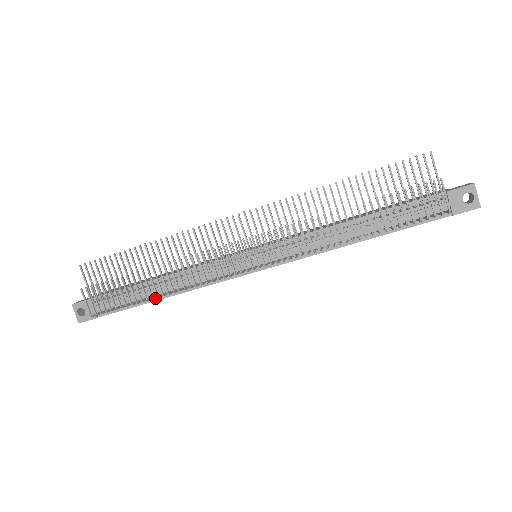
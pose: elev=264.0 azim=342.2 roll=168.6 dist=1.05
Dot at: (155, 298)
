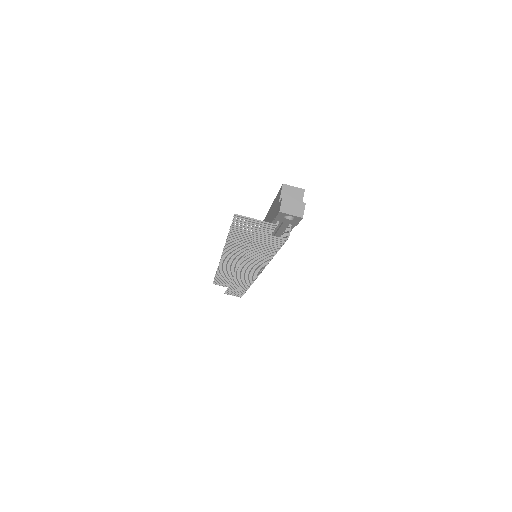
Dot at: occluded
